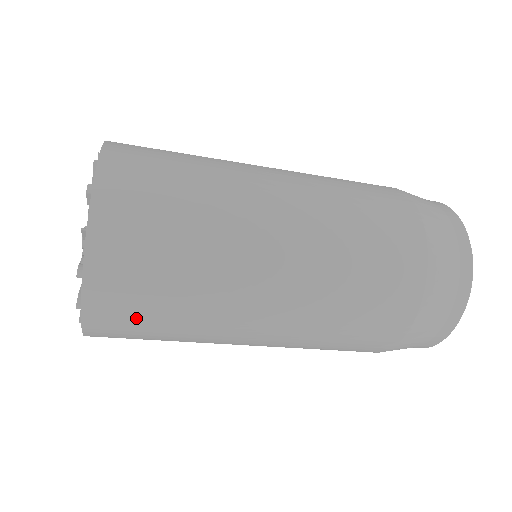
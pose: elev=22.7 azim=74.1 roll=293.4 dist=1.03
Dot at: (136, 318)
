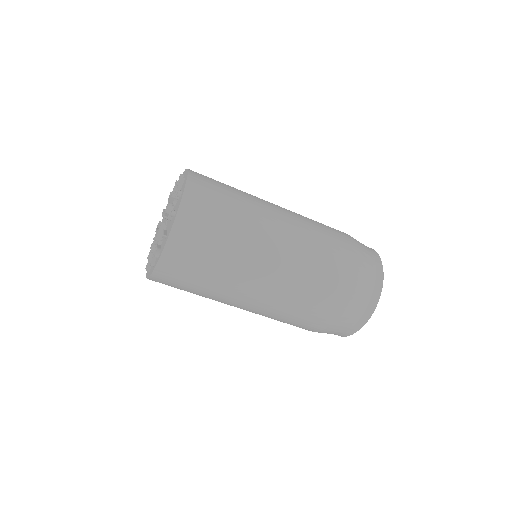
Dot at: (208, 218)
